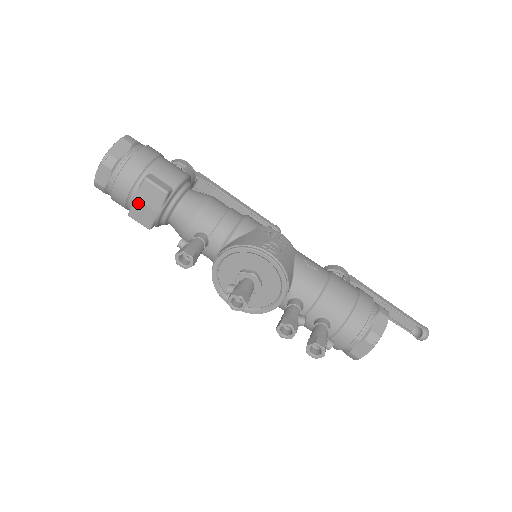
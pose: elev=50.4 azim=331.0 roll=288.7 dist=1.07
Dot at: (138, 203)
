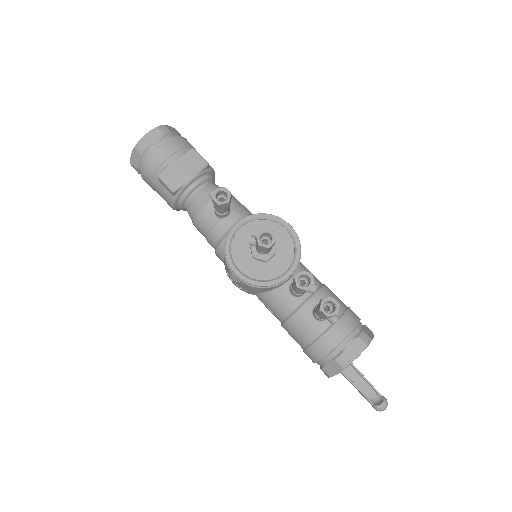
Dot at: (176, 165)
